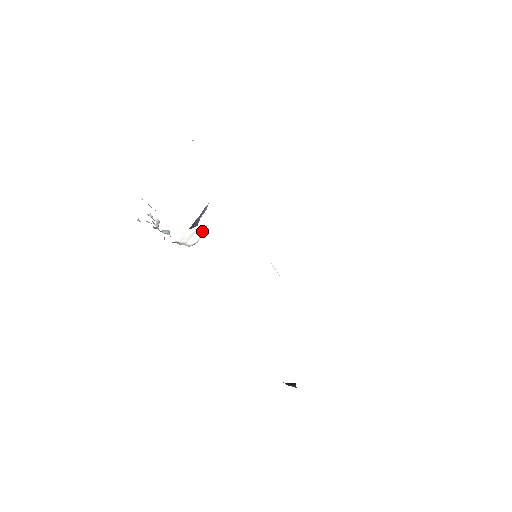
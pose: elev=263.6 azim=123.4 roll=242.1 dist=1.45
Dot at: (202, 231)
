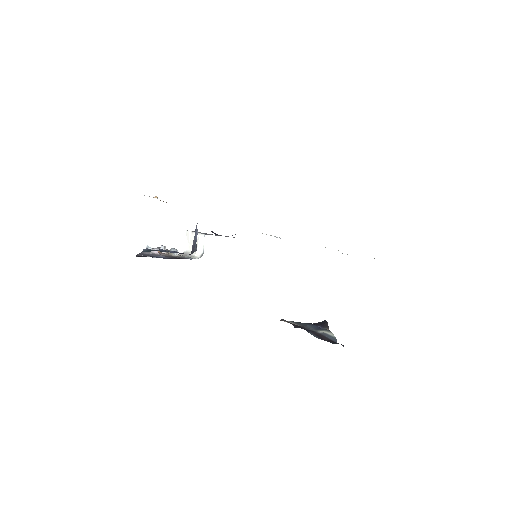
Dot at: (203, 240)
